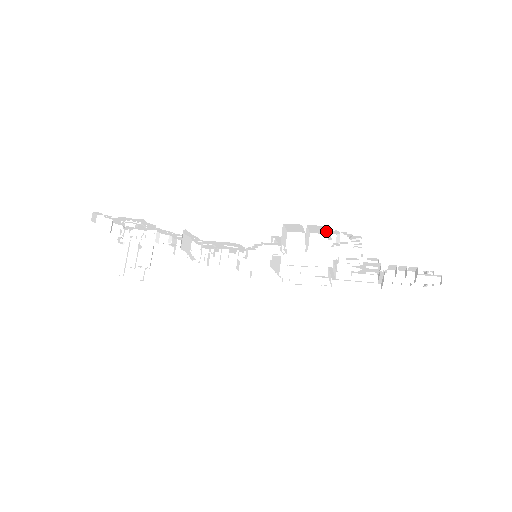
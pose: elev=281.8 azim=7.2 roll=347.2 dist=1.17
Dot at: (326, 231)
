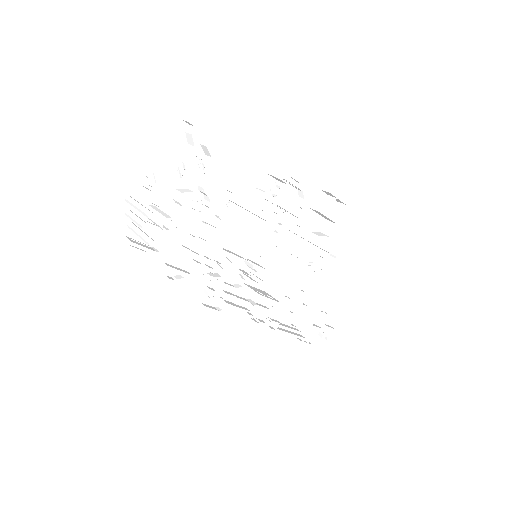
Dot at: (330, 212)
